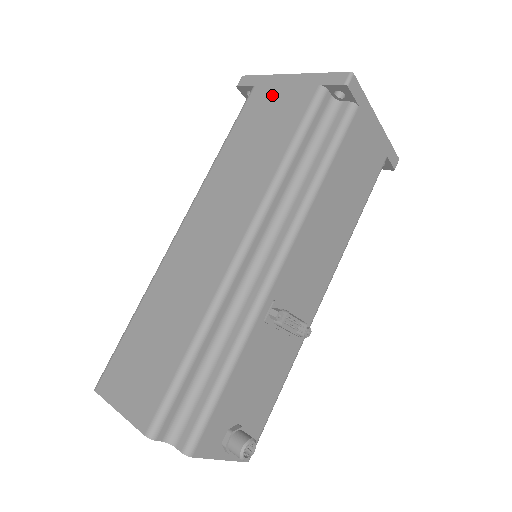
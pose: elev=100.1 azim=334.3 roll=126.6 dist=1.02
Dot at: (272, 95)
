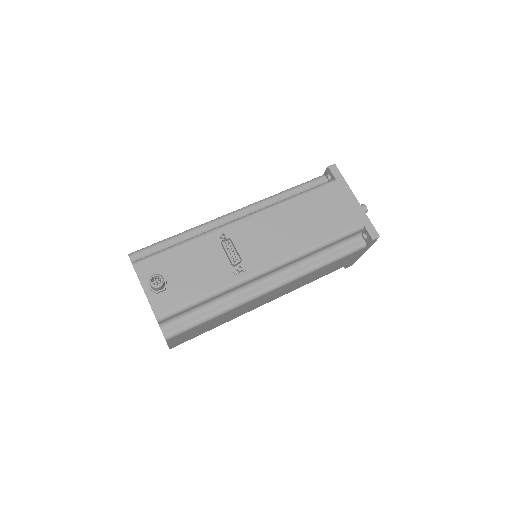
Dot at: occluded
